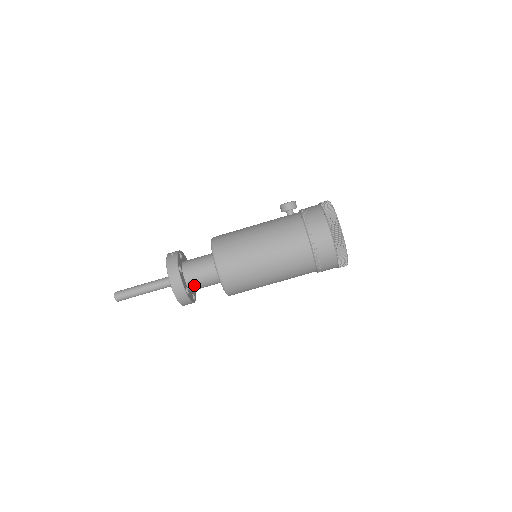
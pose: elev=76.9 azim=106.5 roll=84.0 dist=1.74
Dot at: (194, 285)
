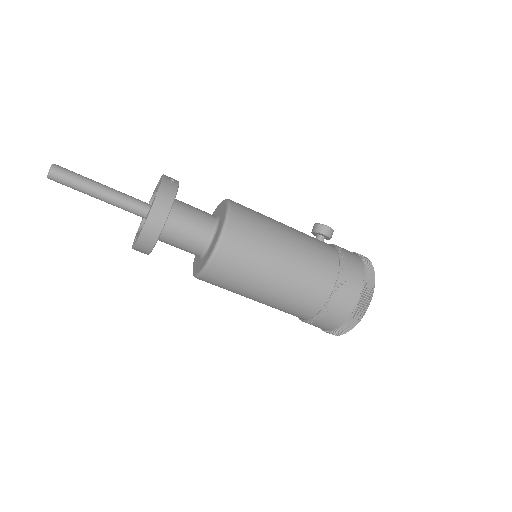
Dot at: (171, 232)
